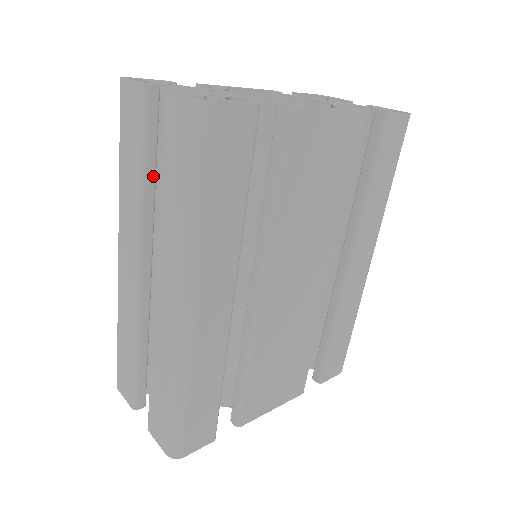
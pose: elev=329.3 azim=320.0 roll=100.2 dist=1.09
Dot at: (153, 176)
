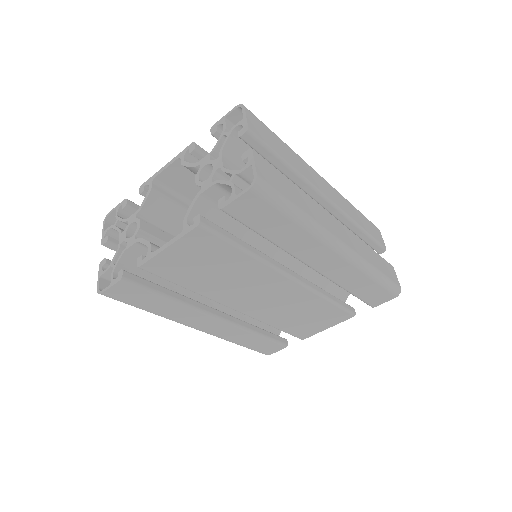
Dot at: occluded
